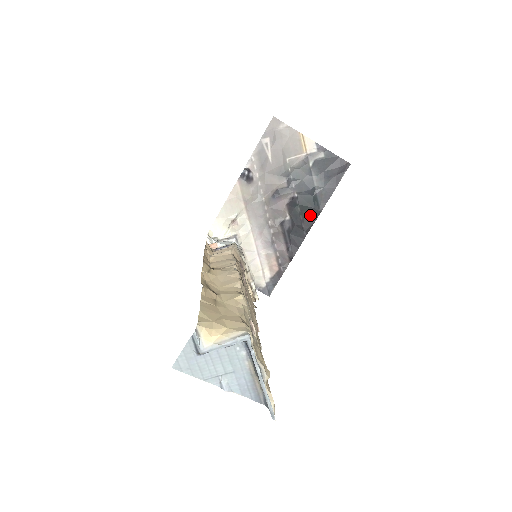
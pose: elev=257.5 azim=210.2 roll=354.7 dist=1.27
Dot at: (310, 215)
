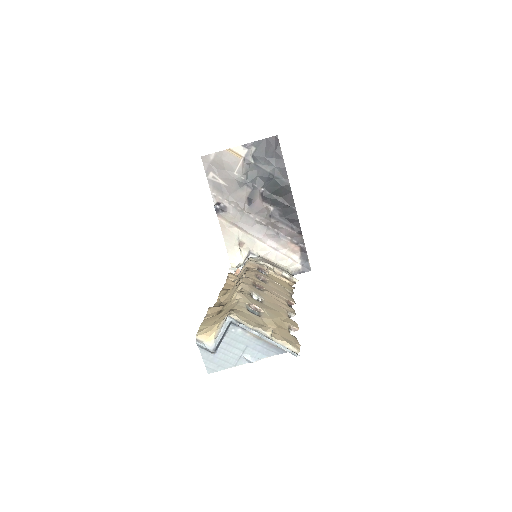
Dot at: (284, 193)
